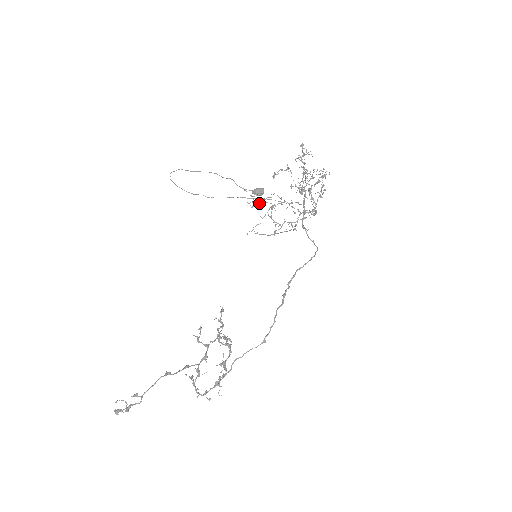
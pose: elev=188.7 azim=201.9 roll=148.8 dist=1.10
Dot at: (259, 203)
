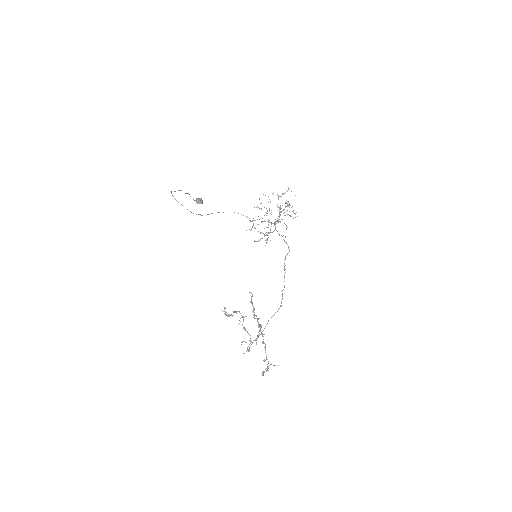
Dot at: occluded
